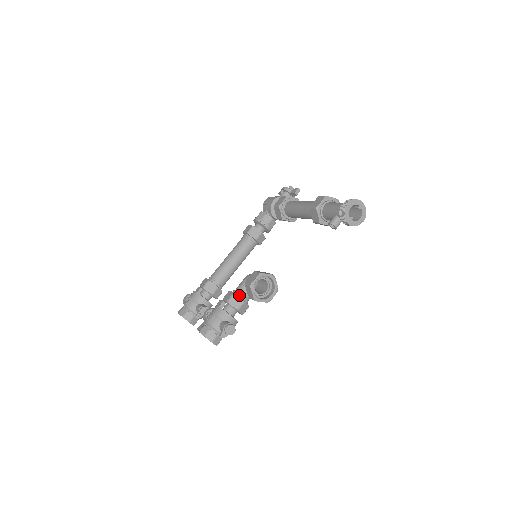
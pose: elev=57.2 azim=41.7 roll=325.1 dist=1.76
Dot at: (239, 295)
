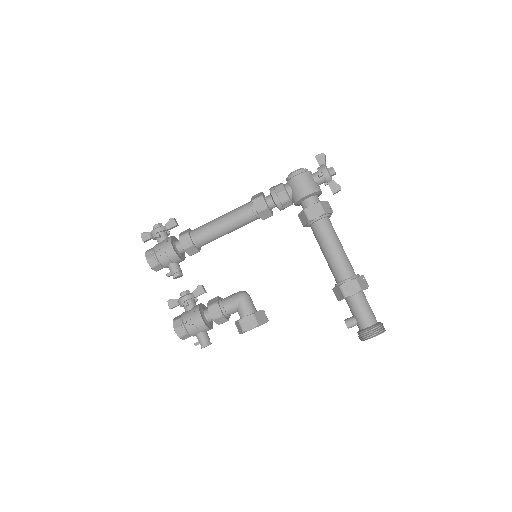
Dot at: (226, 315)
